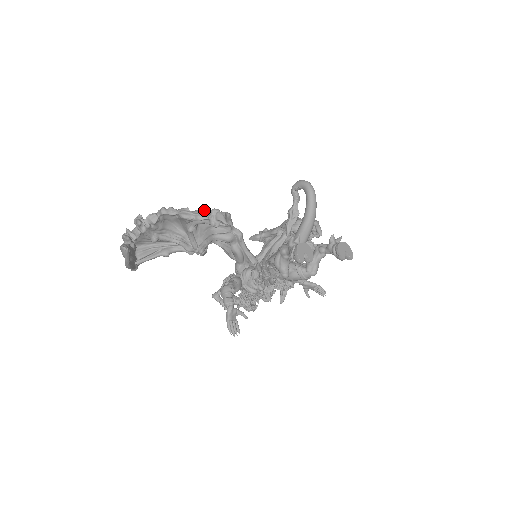
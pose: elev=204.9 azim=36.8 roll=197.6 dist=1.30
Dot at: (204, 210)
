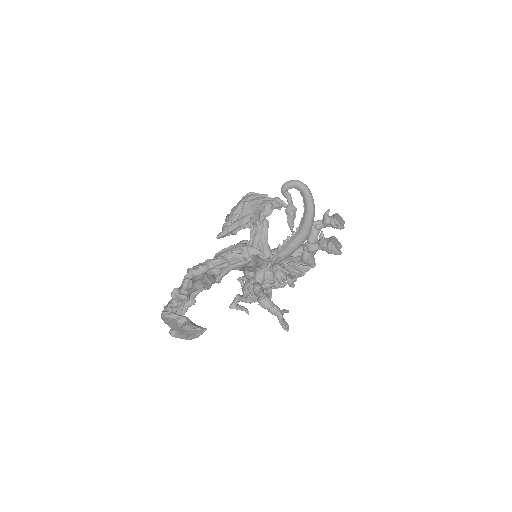
Dot at: (230, 251)
